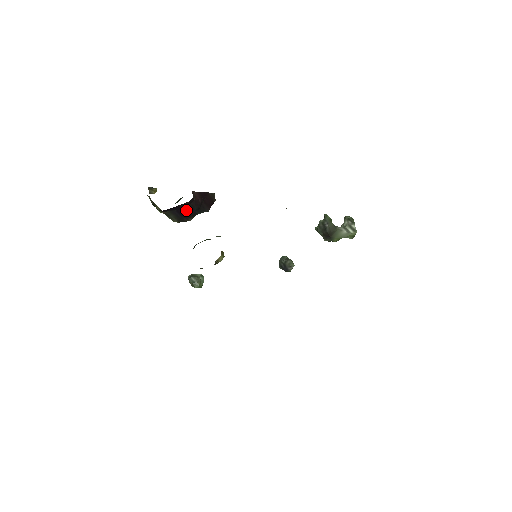
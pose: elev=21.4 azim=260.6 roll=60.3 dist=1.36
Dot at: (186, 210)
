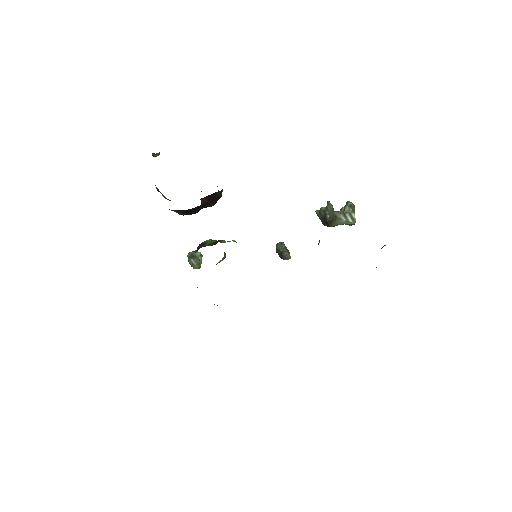
Dot at: (192, 209)
